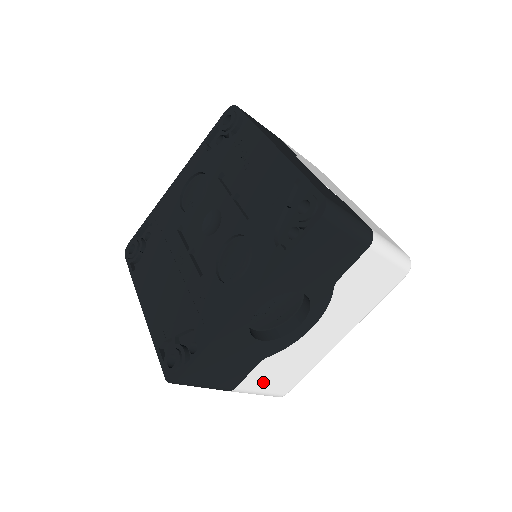
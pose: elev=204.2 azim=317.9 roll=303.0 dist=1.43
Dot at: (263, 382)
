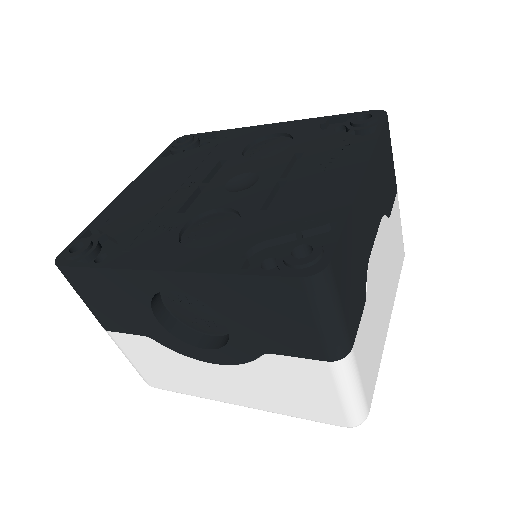
Dot at: (137, 354)
